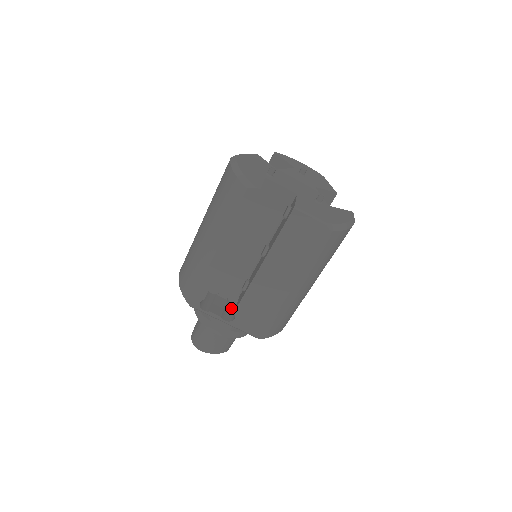
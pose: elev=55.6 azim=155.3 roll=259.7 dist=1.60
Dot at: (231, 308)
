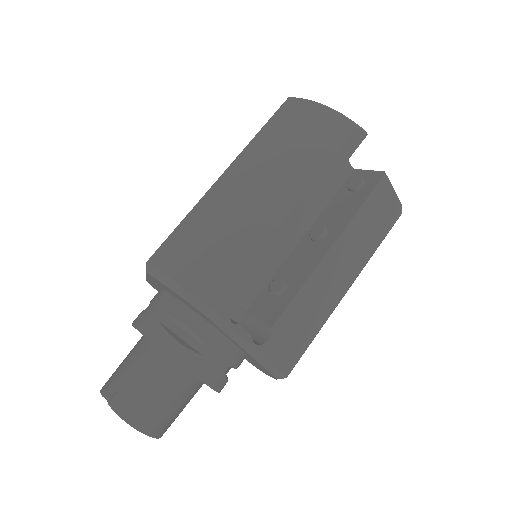
Dot at: occluded
